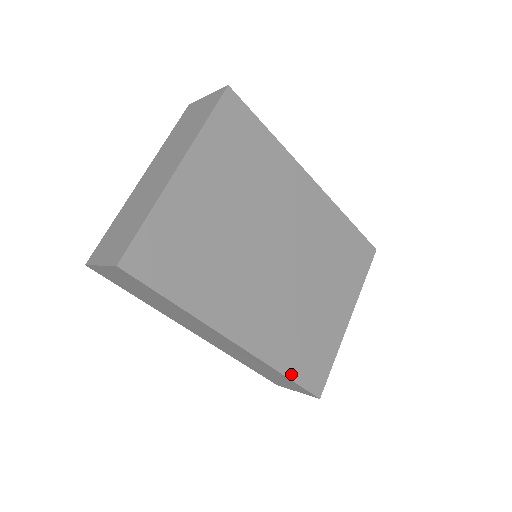
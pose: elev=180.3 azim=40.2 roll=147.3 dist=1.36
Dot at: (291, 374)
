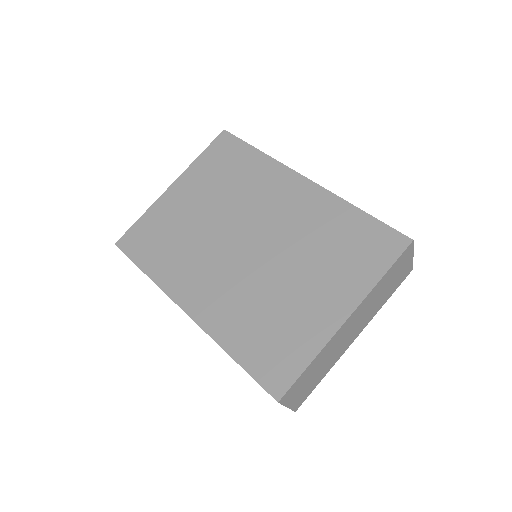
Dot at: (240, 358)
